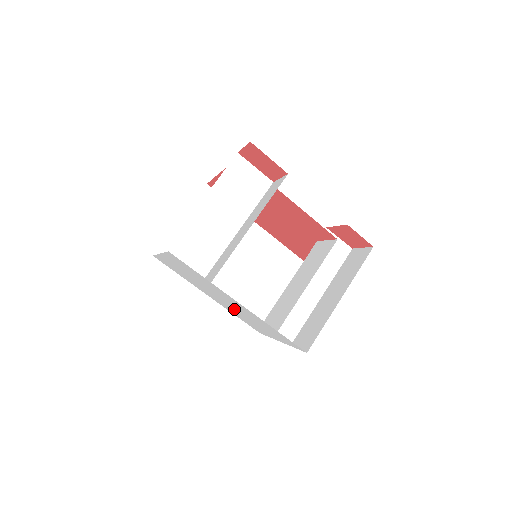
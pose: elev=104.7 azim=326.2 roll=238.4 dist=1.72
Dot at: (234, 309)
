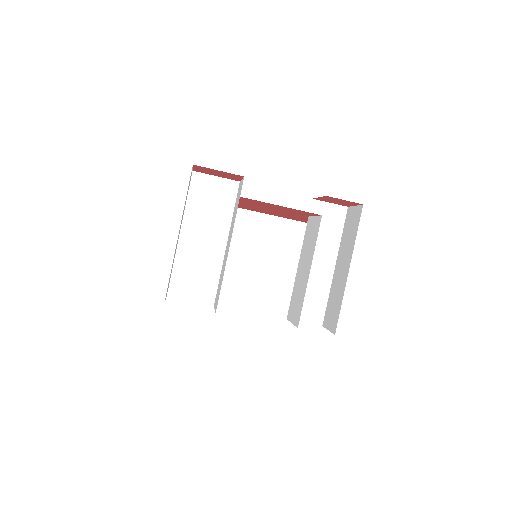
Dot at: occluded
